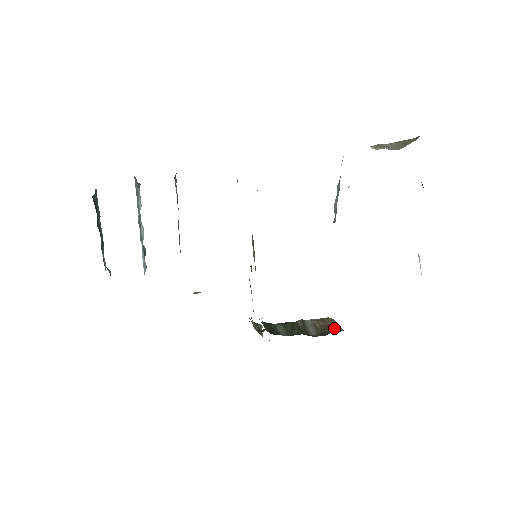
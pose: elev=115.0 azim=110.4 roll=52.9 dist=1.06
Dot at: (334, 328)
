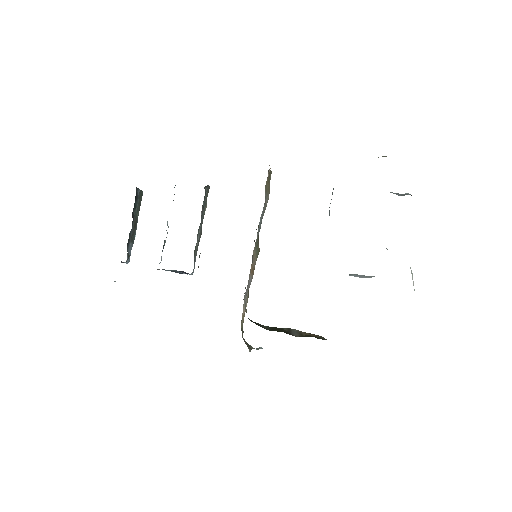
Dot at: (319, 338)
